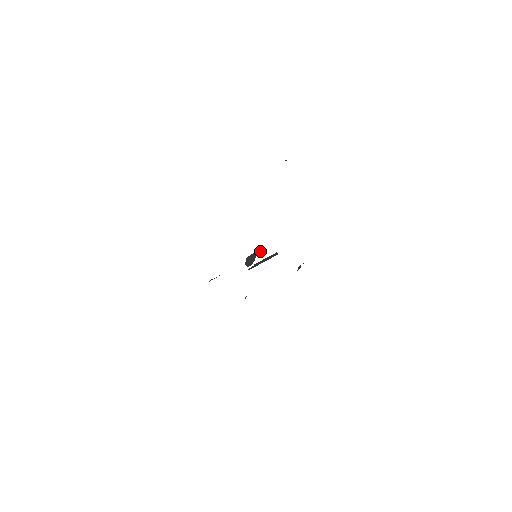
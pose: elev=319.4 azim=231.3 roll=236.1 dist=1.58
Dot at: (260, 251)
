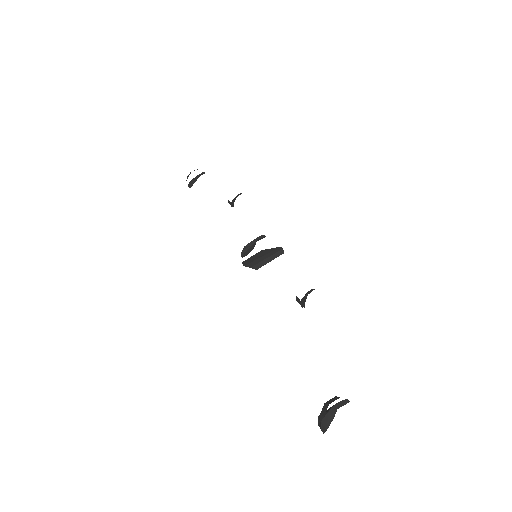
Dot at: (262, 237)
